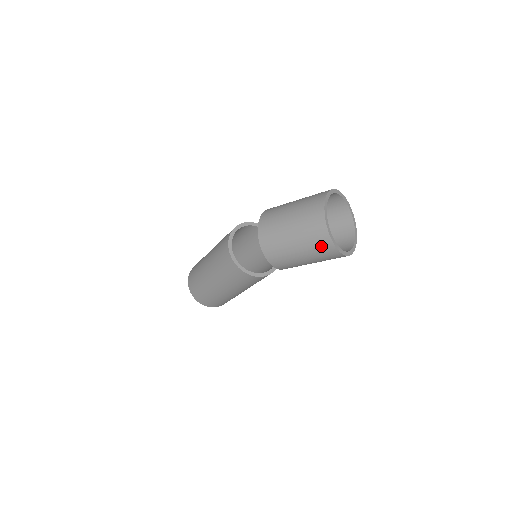
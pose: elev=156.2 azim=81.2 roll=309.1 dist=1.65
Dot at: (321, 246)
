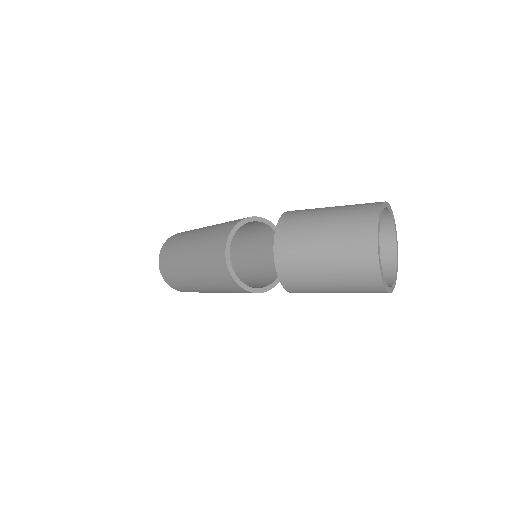
Dot at: (367, 289)
